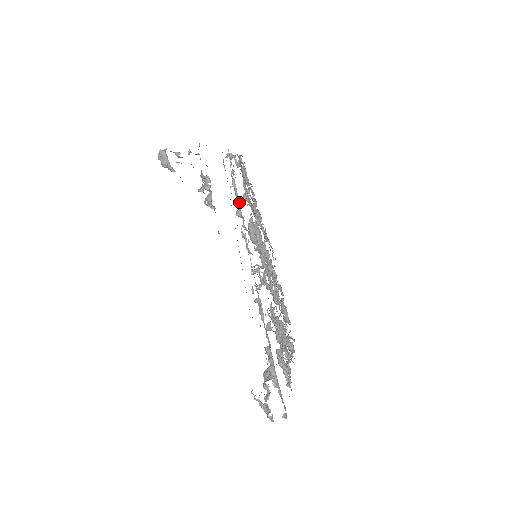
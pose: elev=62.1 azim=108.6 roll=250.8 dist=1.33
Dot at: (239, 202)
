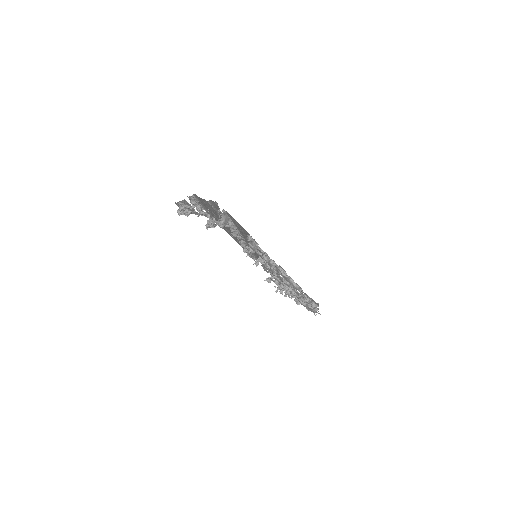
Dot at: occluded
